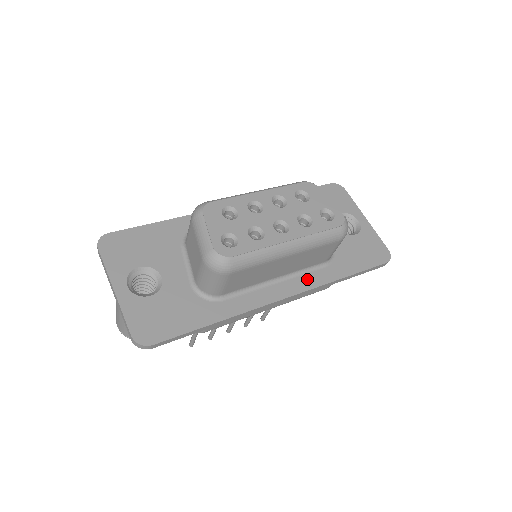
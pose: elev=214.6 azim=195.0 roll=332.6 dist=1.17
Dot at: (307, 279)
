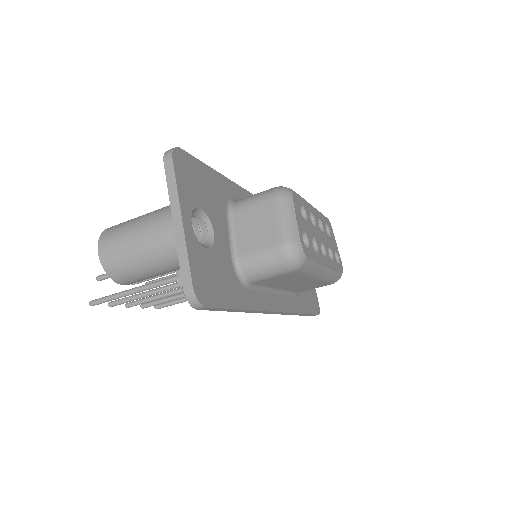
Dot at: (288, 301)
